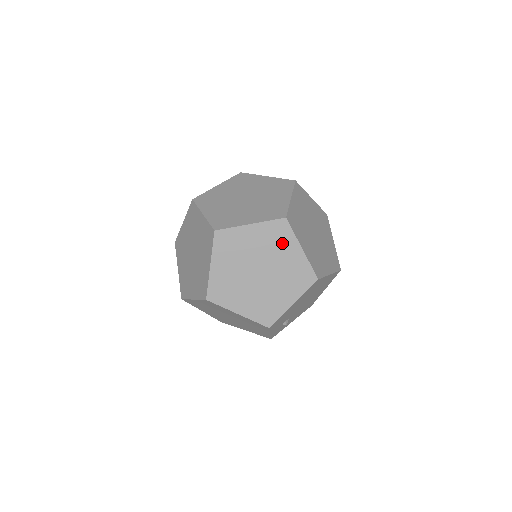
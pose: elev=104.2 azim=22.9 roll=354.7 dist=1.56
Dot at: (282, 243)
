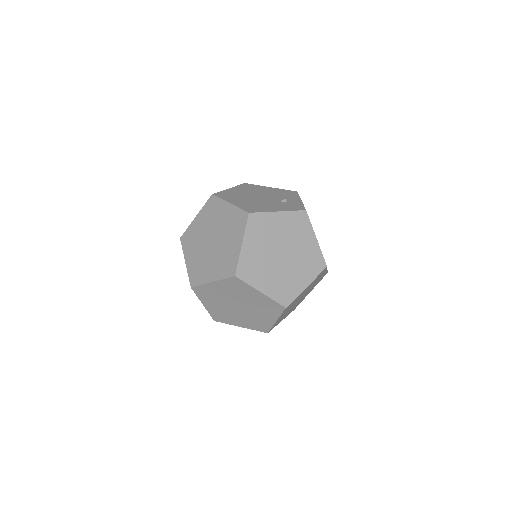
Dot at: (268, 311)
